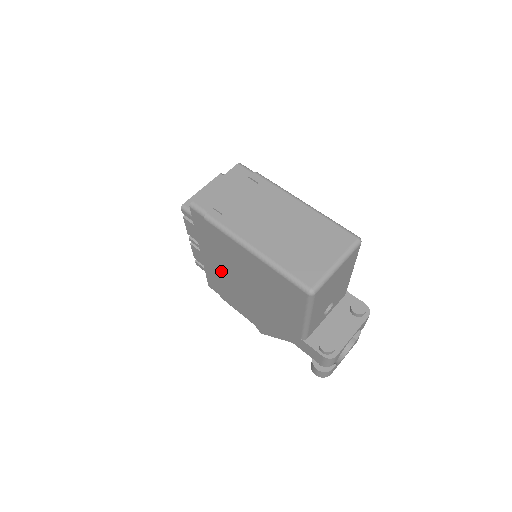
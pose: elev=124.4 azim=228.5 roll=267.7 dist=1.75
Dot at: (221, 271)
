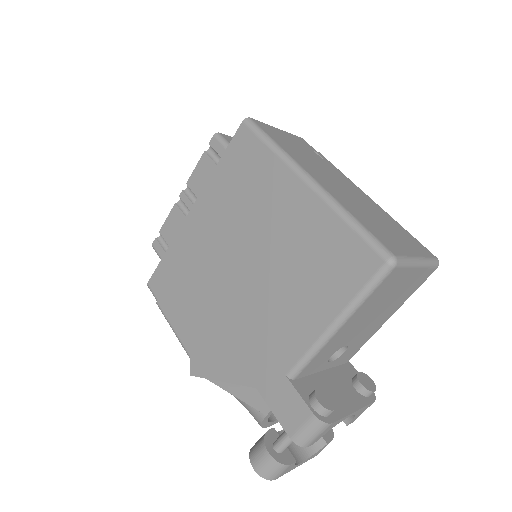
Dot at: (208, 242)
